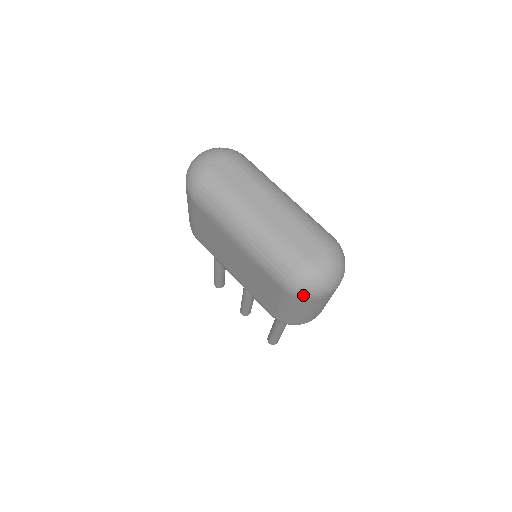
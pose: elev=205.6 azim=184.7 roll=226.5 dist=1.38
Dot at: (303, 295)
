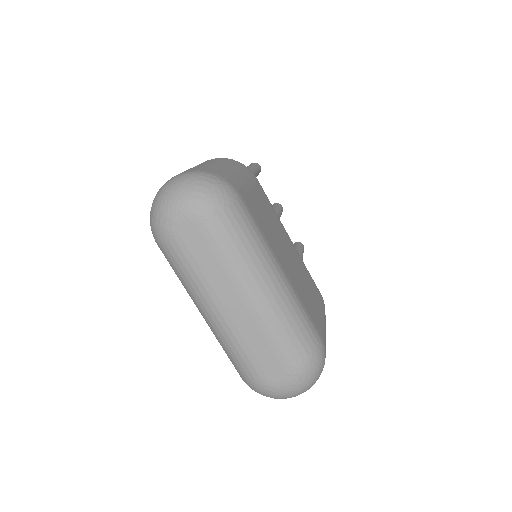
Dot at: occluded
